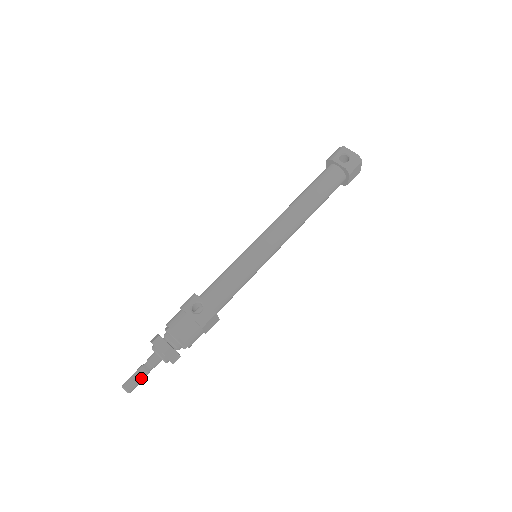
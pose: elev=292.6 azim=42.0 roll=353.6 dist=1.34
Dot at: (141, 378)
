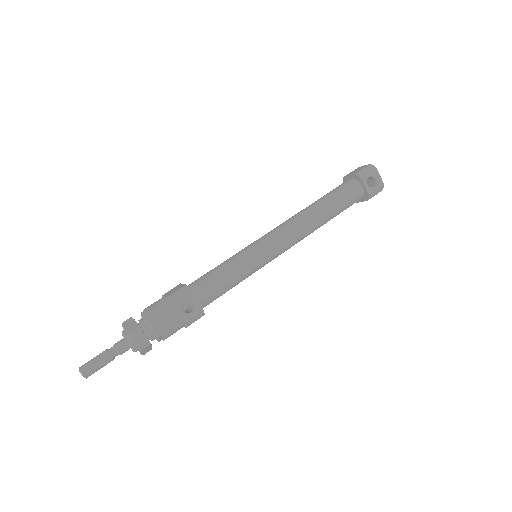
Dot at: (104, 365)
